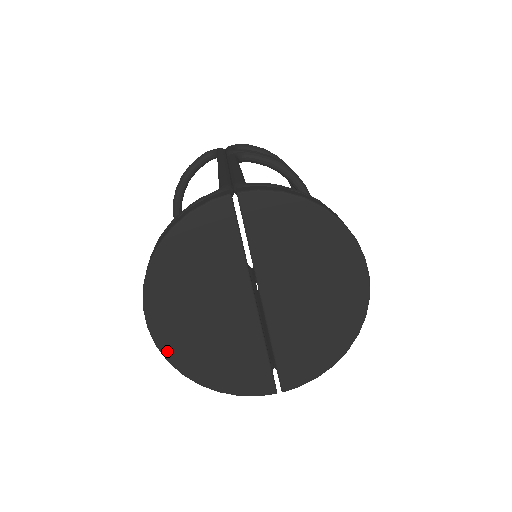
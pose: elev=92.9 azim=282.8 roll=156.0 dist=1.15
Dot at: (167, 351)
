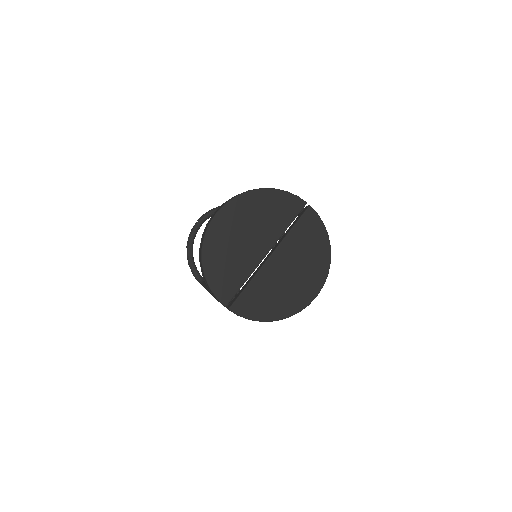
Dot at: (210, 231)
